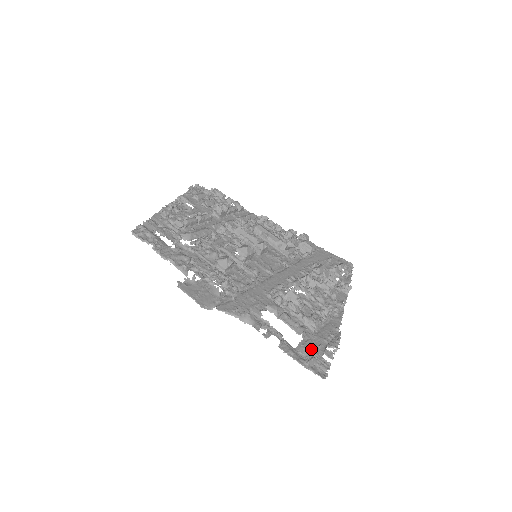
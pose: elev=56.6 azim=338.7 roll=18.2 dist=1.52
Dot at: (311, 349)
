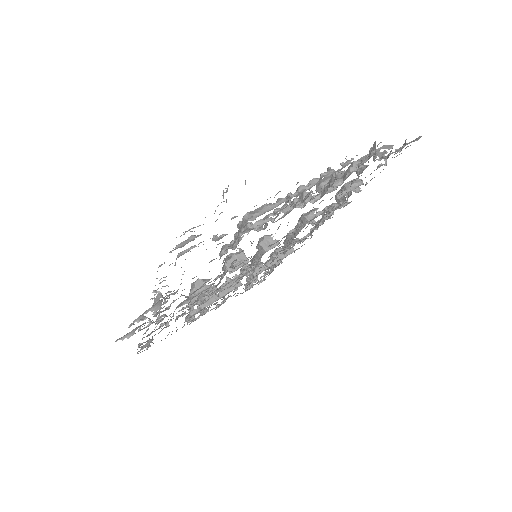
Dot at: occluded
